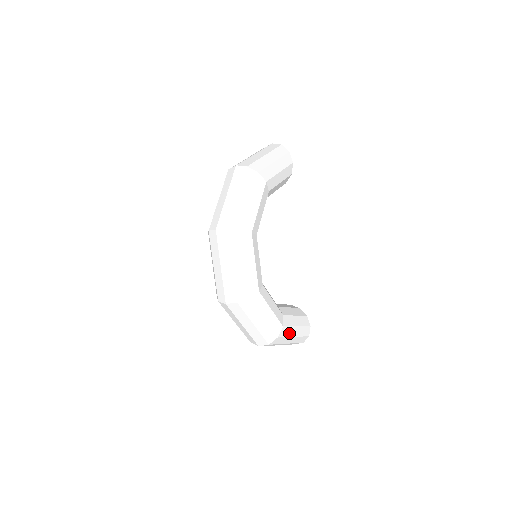
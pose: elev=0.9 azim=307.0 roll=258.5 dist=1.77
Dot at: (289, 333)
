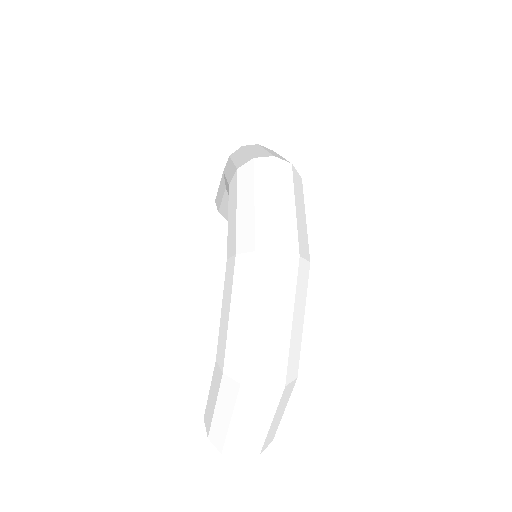
Dot at: occluded
